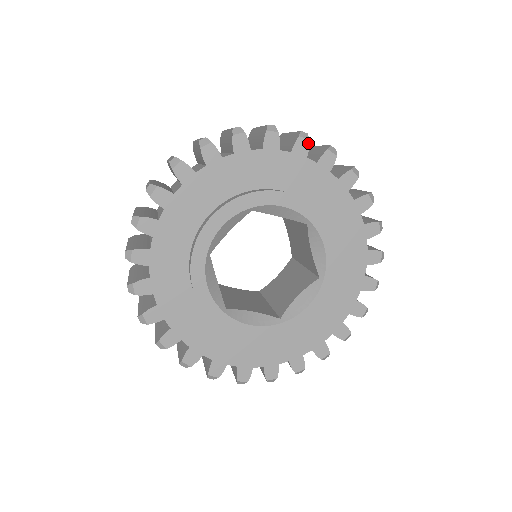
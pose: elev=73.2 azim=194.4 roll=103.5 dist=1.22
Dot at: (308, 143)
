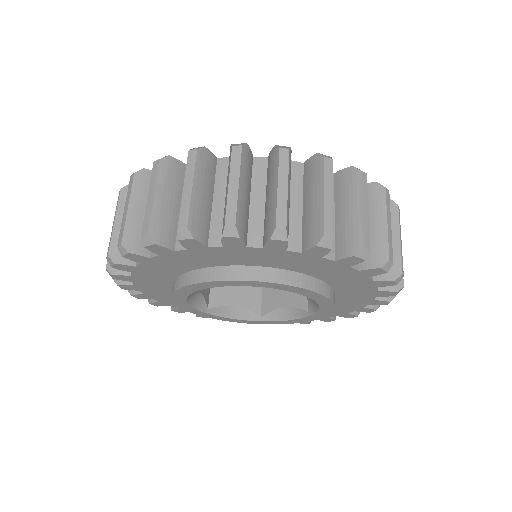
Dot at: (158, 246)
